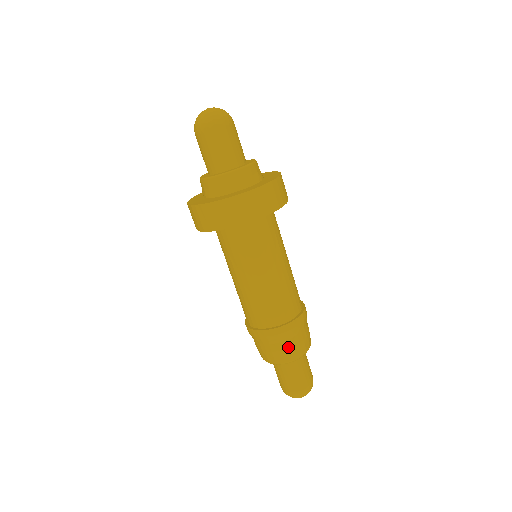
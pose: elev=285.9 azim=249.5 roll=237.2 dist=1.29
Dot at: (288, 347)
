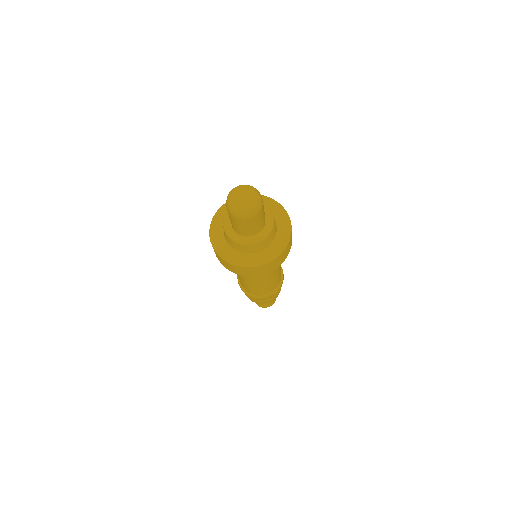
Dot at: occluded
